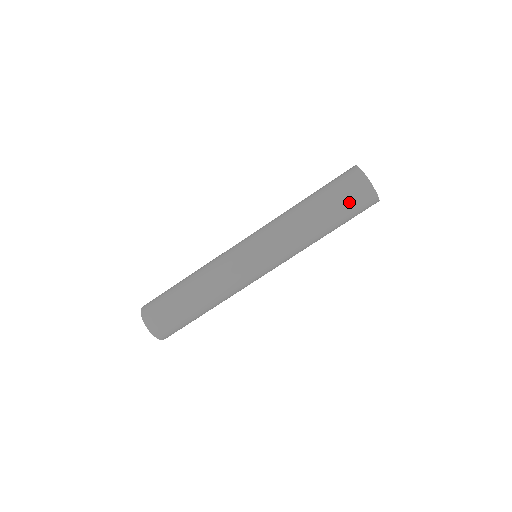
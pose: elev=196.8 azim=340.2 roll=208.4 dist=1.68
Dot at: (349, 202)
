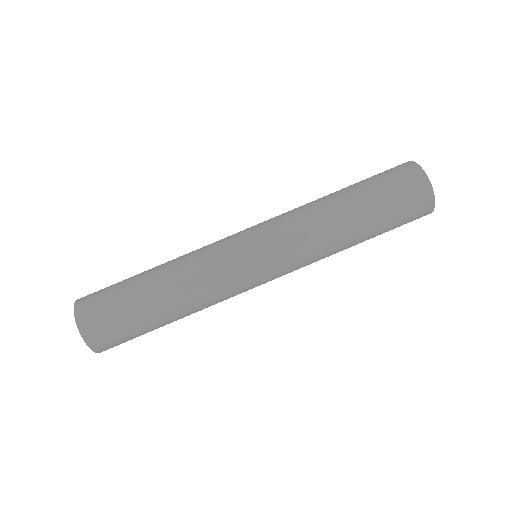
Dot at: (400, 208)
